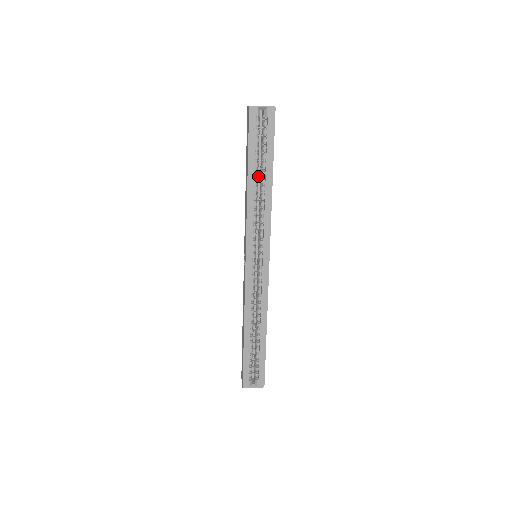
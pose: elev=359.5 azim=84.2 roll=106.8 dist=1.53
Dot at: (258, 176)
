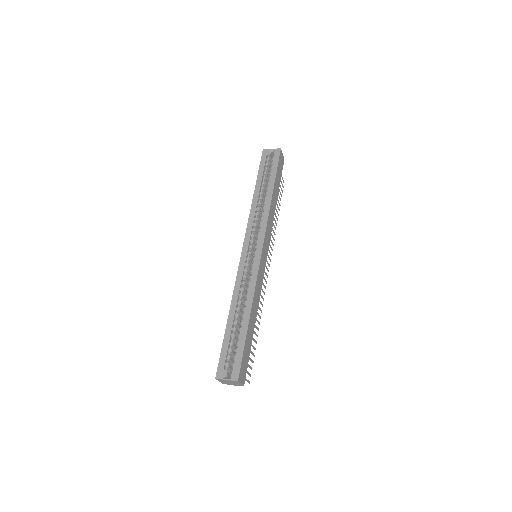
Dot at: occluded
